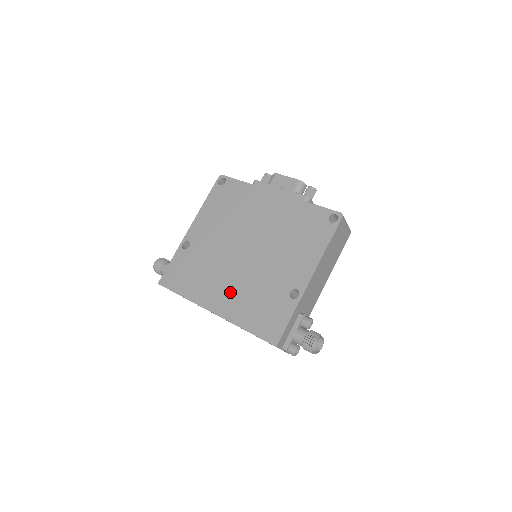
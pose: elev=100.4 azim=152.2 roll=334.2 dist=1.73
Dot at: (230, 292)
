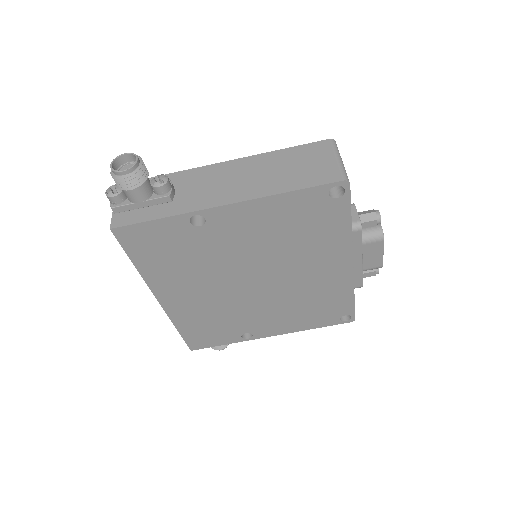
Dot at: (196, 301)
